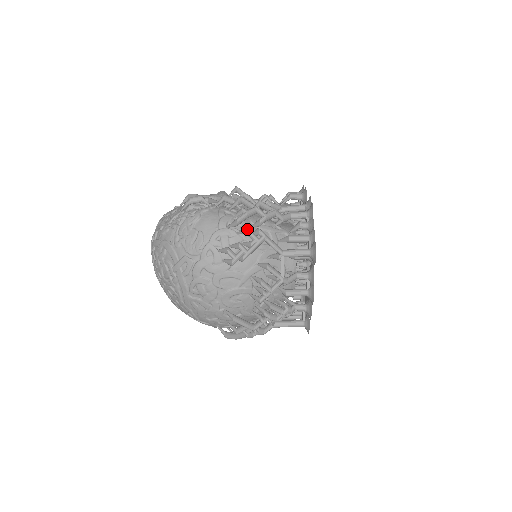
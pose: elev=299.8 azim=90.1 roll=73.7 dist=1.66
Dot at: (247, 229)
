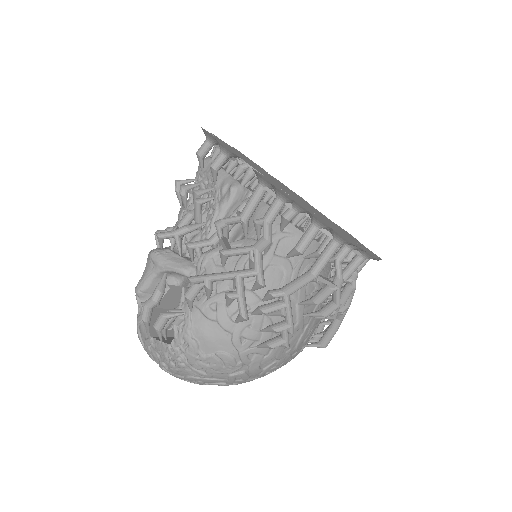
Dot at: (264, 312)
